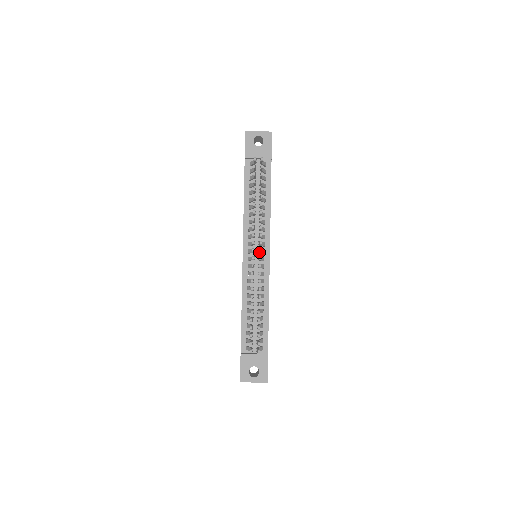
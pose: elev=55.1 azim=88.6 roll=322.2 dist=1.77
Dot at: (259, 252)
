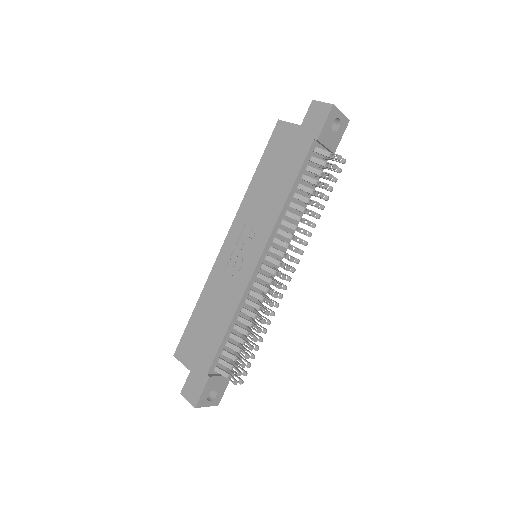
Dot at: occluded
